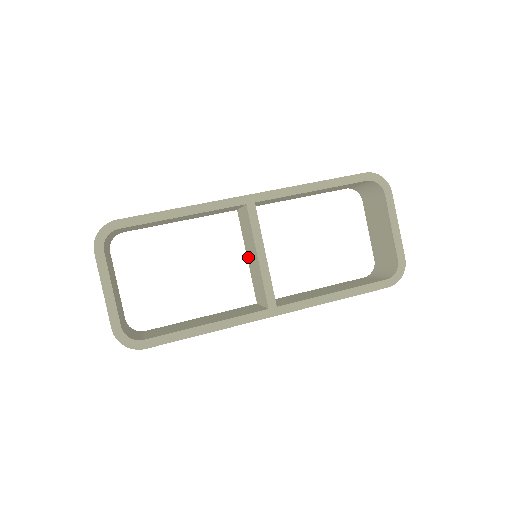
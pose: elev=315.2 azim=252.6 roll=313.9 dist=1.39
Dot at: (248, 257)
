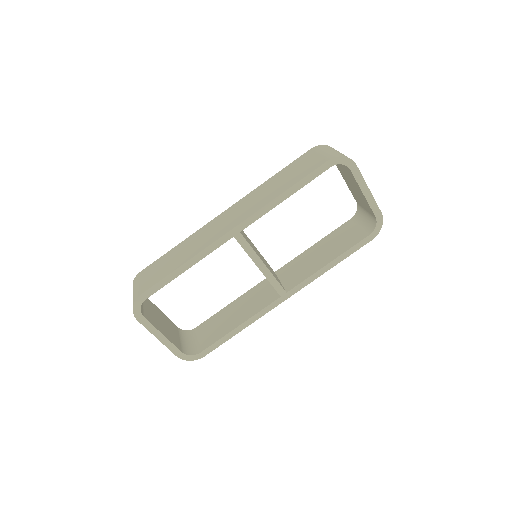
Dot at: occluded
